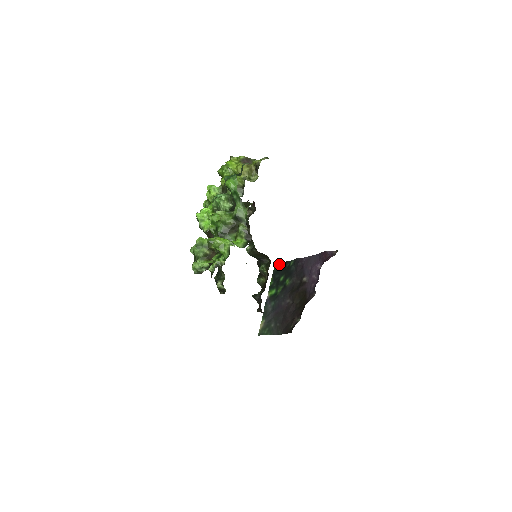
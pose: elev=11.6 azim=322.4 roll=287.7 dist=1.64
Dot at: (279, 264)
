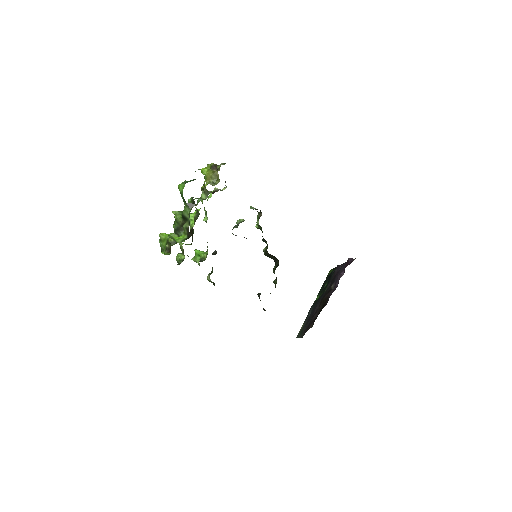
Dot at: (330, 270)
